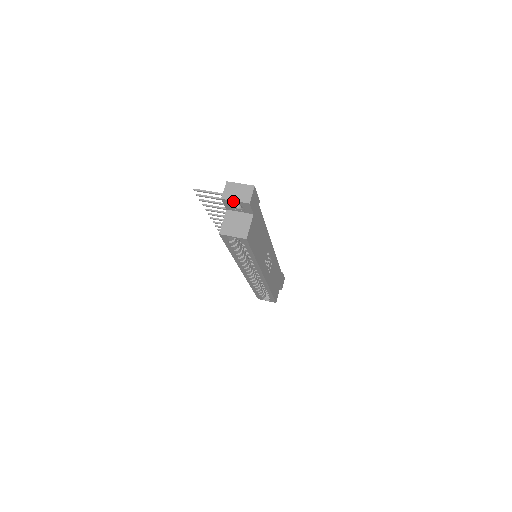
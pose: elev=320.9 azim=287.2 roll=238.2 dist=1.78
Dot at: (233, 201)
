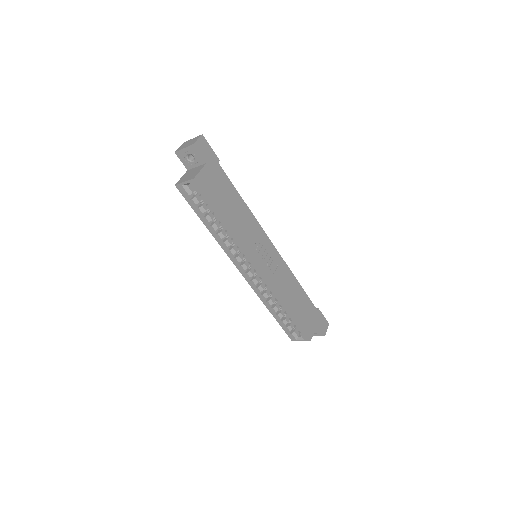
Dot at: (183, 150)
